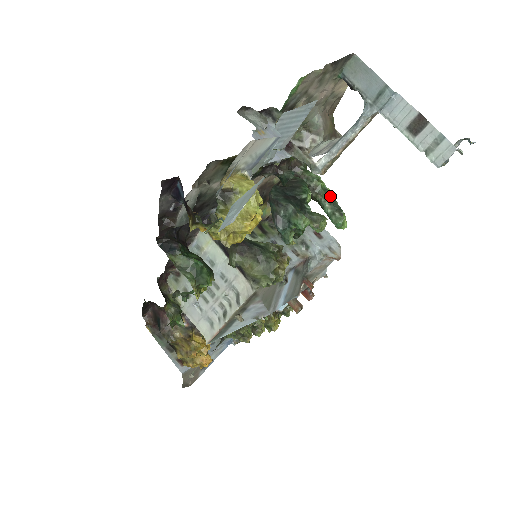
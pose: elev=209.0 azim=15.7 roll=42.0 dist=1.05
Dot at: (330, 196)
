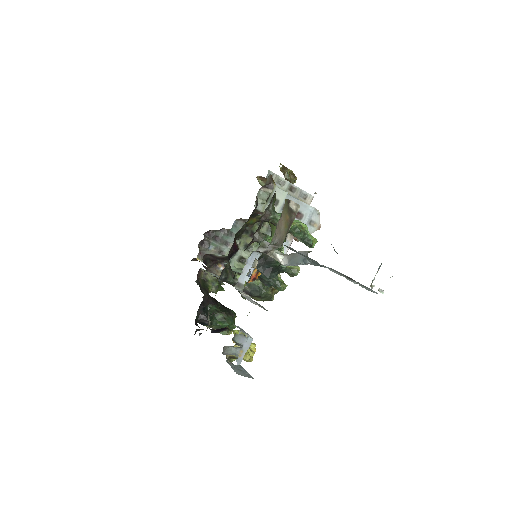
Dot at: (299, 234)
